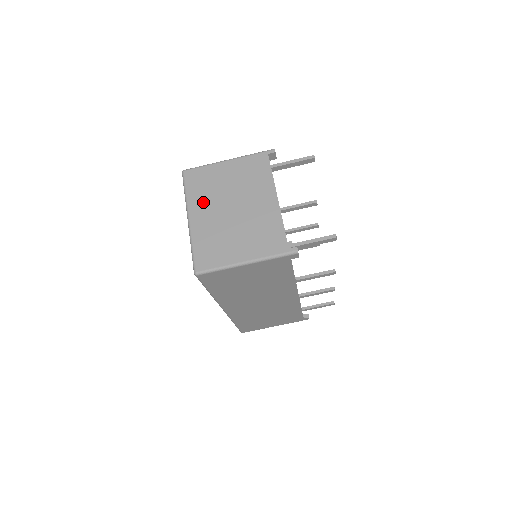
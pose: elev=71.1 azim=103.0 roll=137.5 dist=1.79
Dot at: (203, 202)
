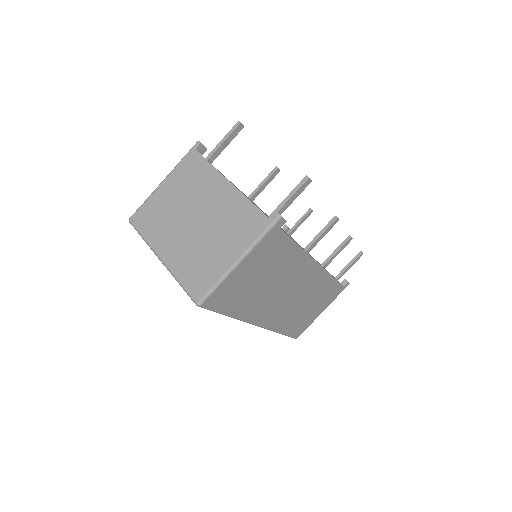
Dot at: (164, 234)
